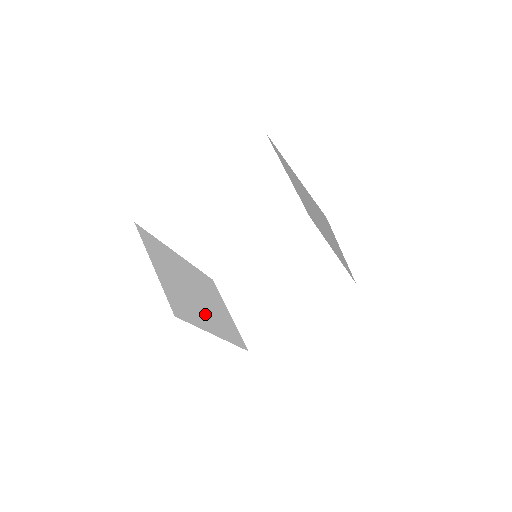
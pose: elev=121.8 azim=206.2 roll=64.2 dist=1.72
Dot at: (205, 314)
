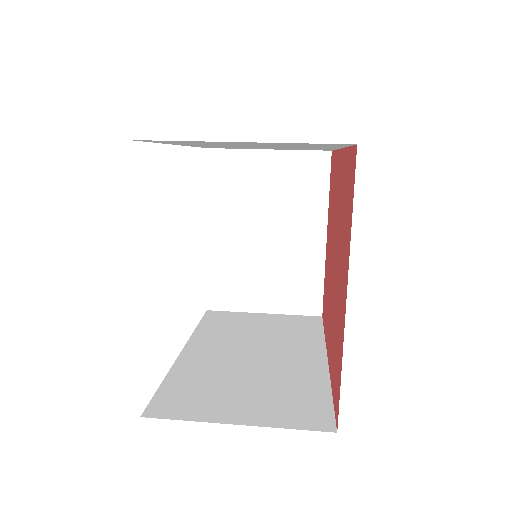
Dot at: (291, 361)
